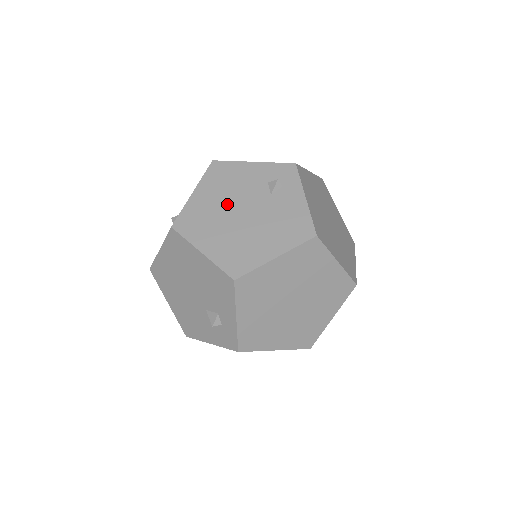
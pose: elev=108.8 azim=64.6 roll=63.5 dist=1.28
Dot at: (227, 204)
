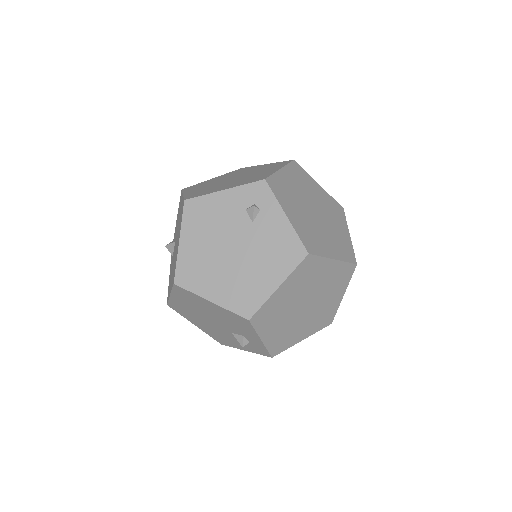
Dot at: (215, 245)
